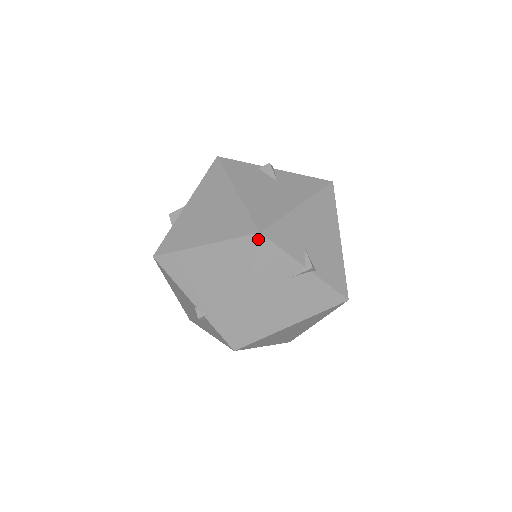
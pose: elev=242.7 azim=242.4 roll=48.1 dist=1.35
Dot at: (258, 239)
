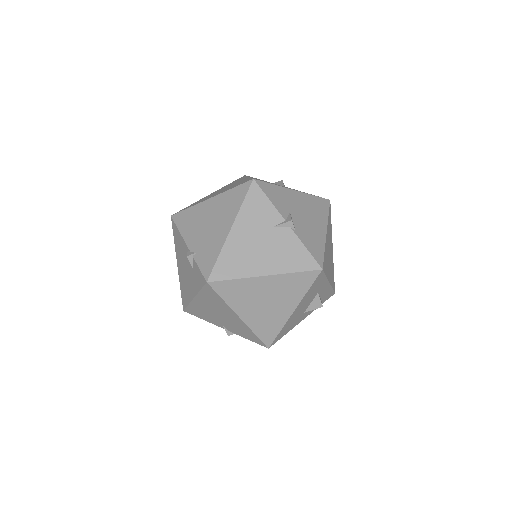
Dot at: (251, 184)
